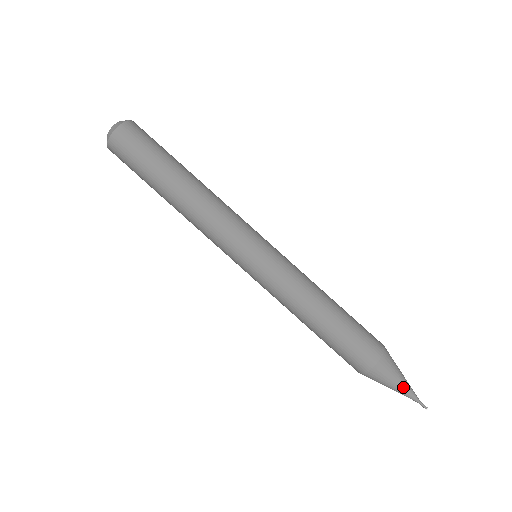
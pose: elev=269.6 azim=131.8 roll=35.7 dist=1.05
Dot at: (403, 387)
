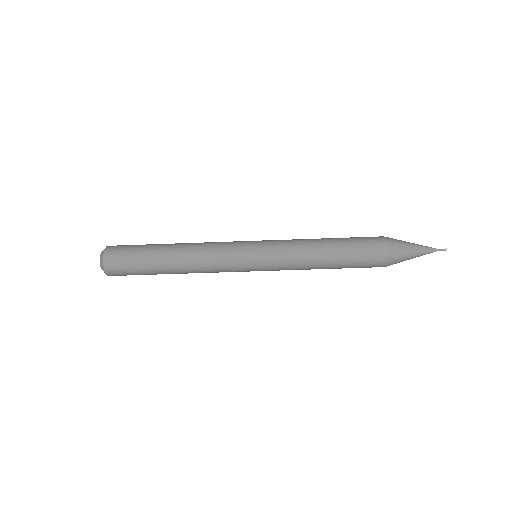
Dot at: (418, 252)
